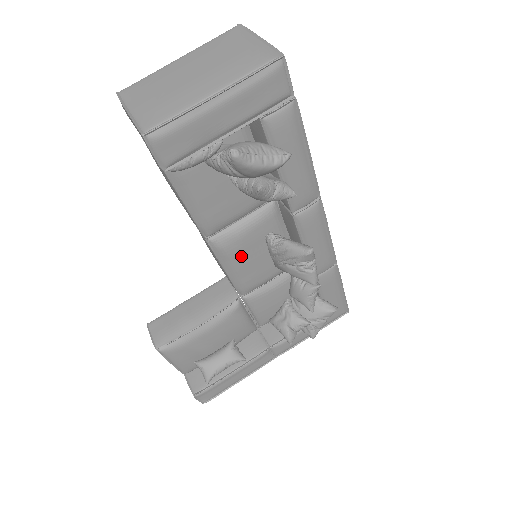
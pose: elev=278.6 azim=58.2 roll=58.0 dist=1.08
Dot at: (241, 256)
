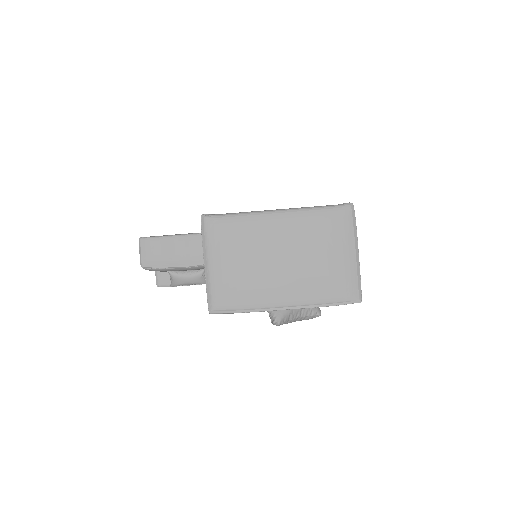
Dot at: occluded
